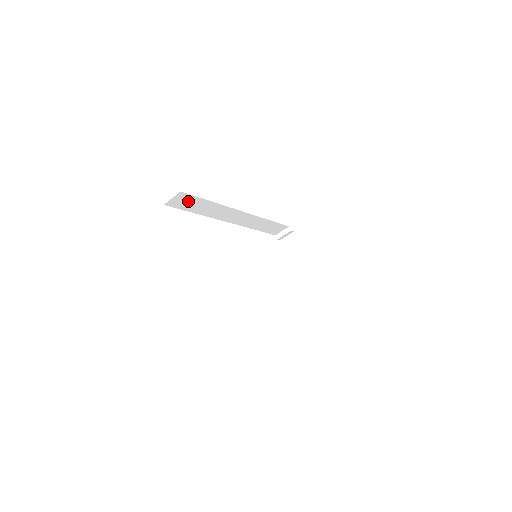
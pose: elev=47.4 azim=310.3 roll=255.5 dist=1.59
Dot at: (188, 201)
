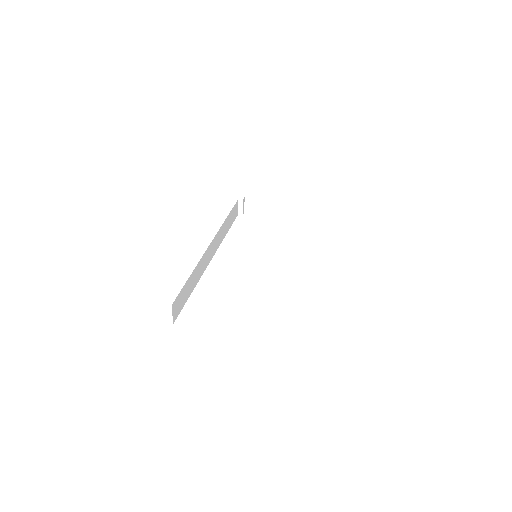
Dot at: (180, 299)
